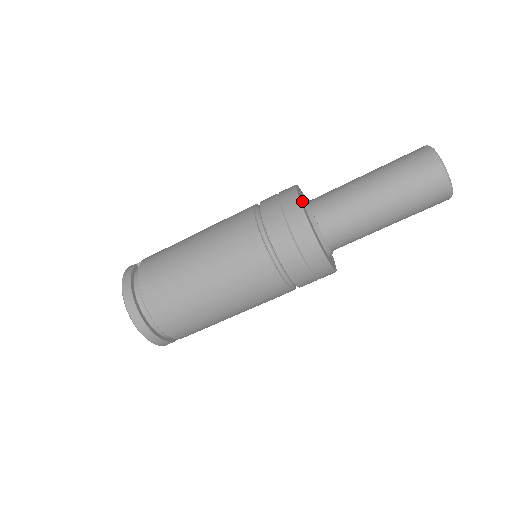
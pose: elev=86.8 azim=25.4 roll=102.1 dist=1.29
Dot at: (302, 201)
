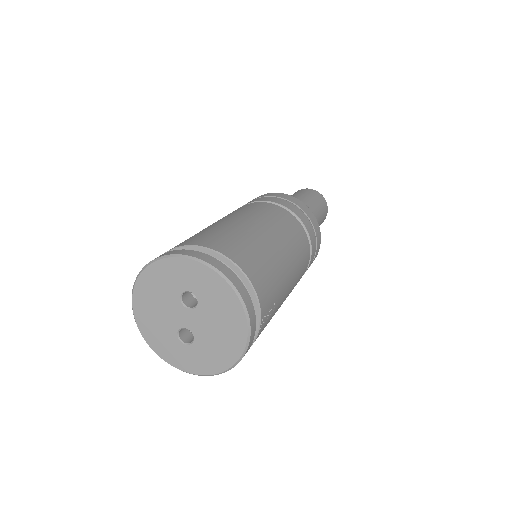
Dot at: occluded
